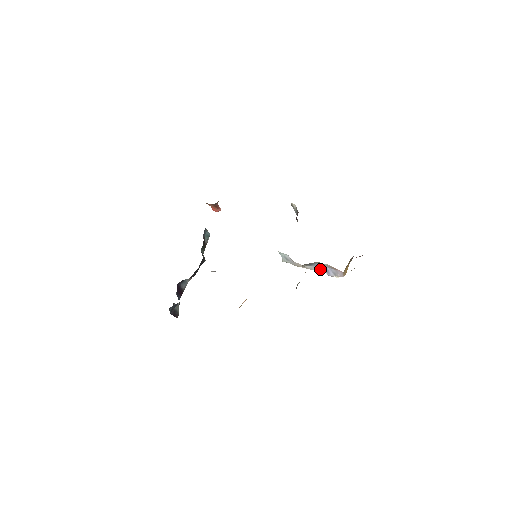
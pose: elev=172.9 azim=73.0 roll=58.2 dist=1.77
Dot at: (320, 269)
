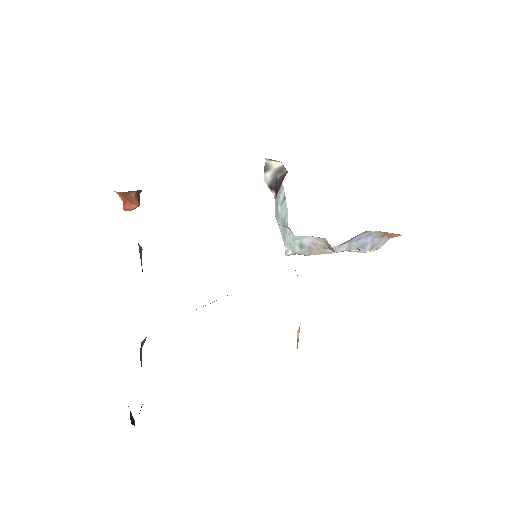
Dot at: (351, 246)
